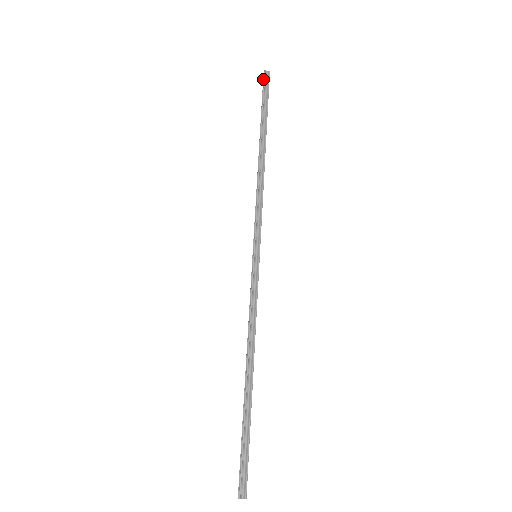
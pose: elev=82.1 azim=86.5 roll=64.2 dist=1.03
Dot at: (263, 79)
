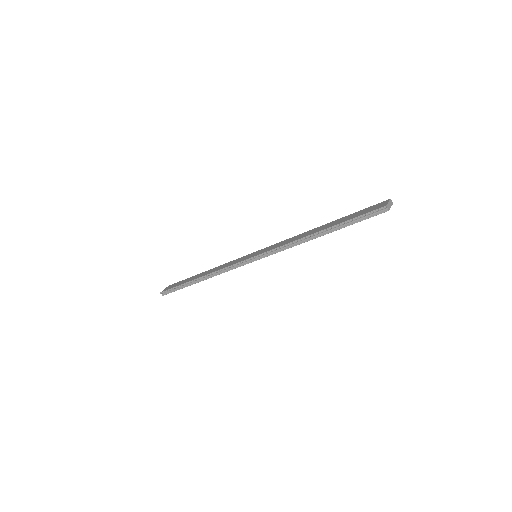
Dot at: (377, 209)
